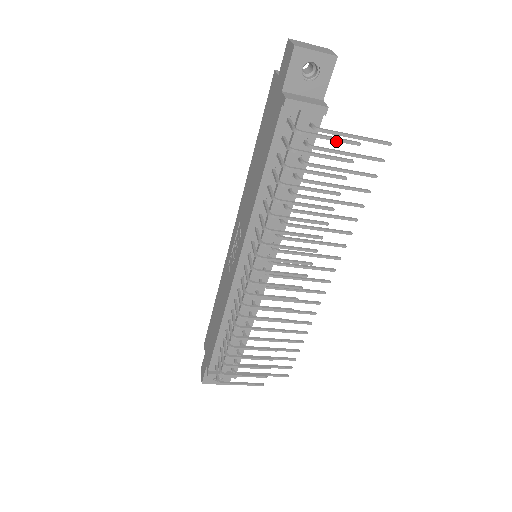
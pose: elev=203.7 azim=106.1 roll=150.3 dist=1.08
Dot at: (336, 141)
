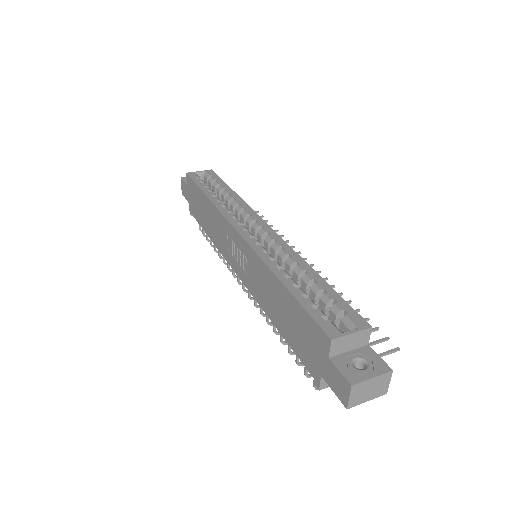
Dot at: occluded
